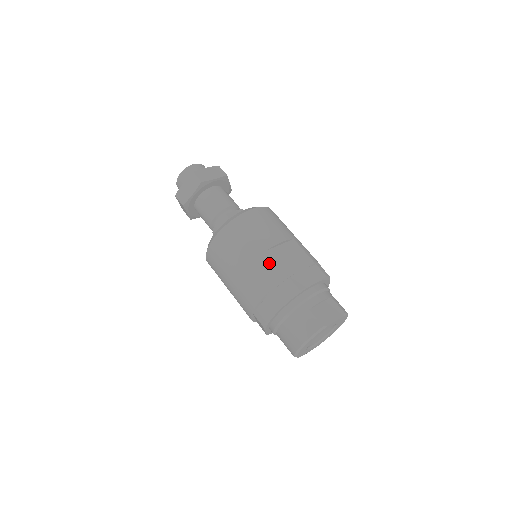
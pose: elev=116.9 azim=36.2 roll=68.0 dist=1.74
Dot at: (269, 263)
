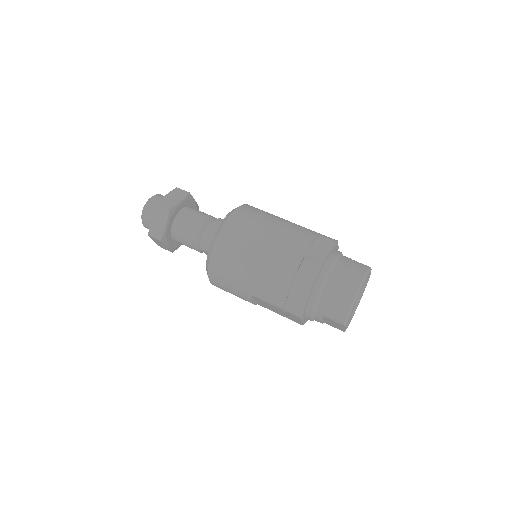
Dot at: (299, 226)
